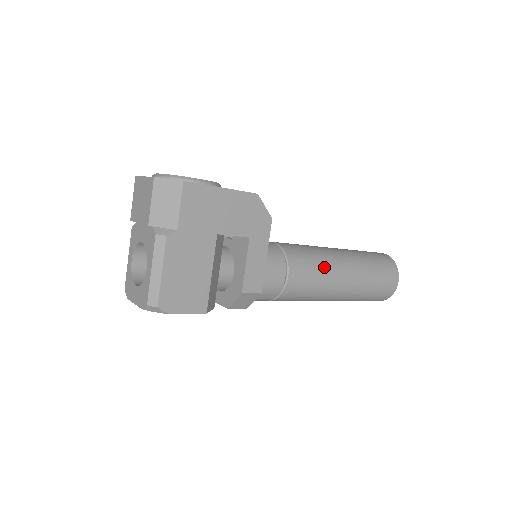
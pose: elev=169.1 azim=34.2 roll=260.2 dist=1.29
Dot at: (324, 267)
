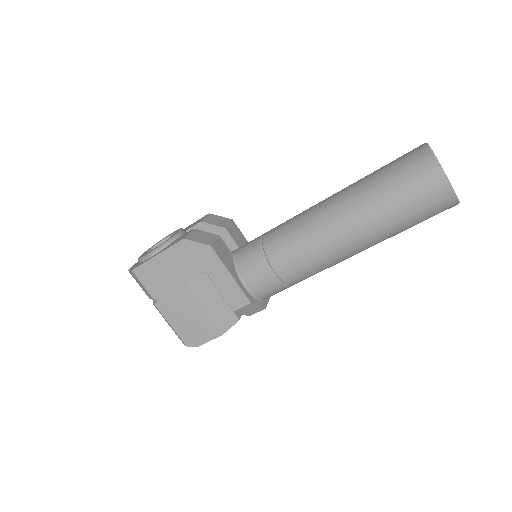
Dot at: (311, 238)
